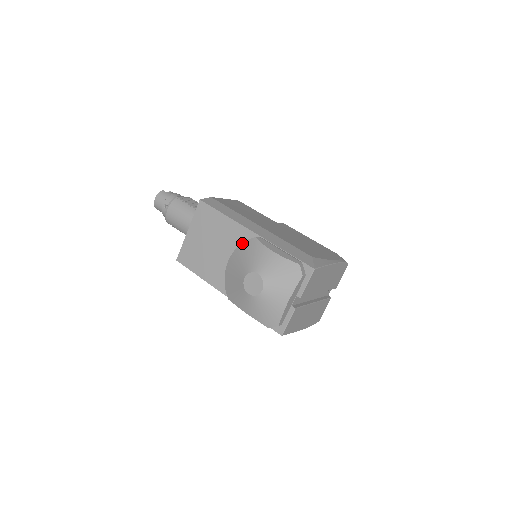
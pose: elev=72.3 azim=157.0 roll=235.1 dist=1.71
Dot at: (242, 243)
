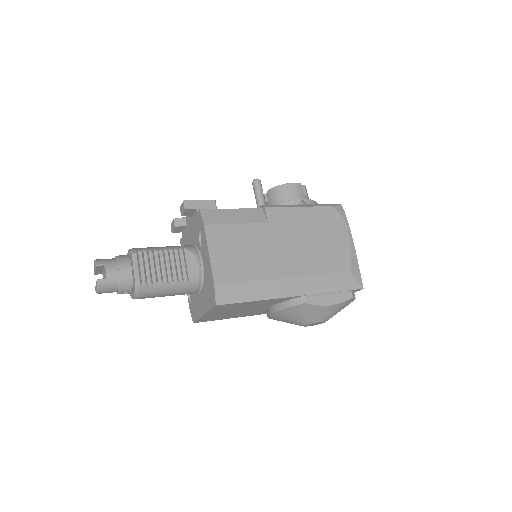
Dot at: (289, 308)
